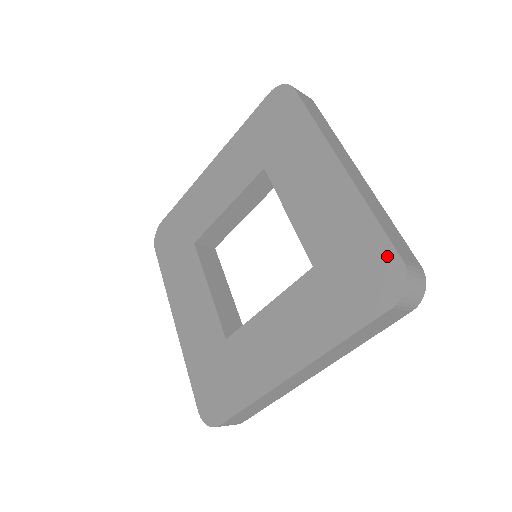
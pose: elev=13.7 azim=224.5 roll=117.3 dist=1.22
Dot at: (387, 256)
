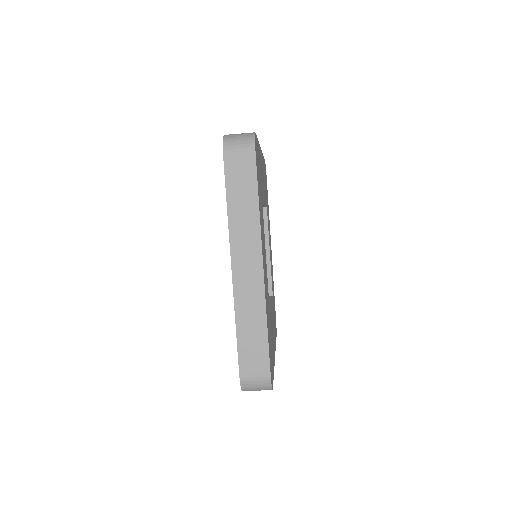
Dot at: occluded
